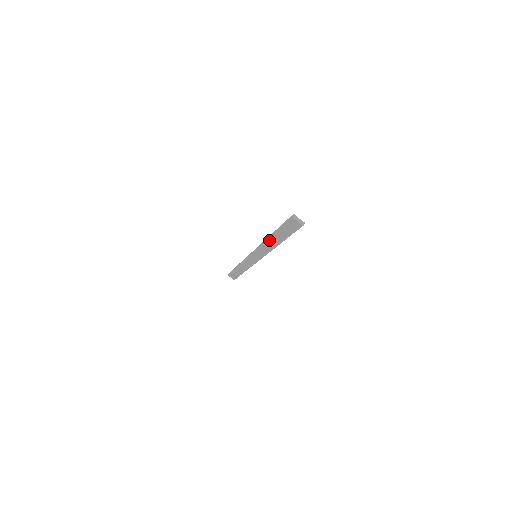
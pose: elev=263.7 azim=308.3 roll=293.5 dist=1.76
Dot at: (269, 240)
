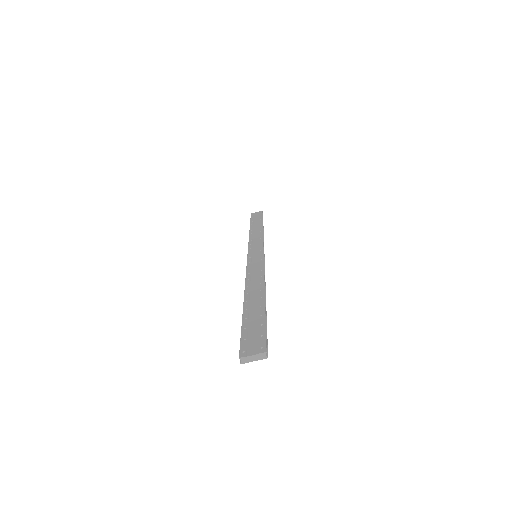
Dot at: occluded
